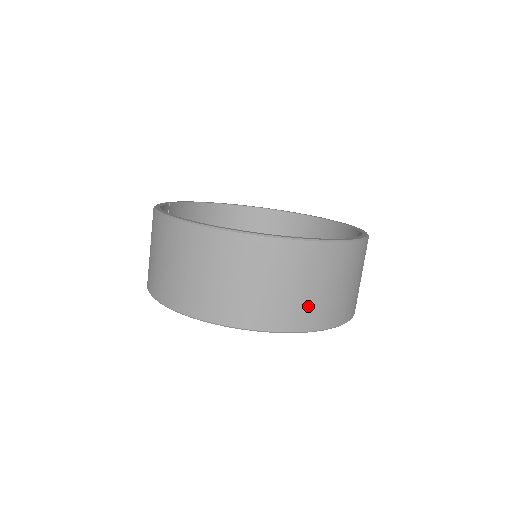
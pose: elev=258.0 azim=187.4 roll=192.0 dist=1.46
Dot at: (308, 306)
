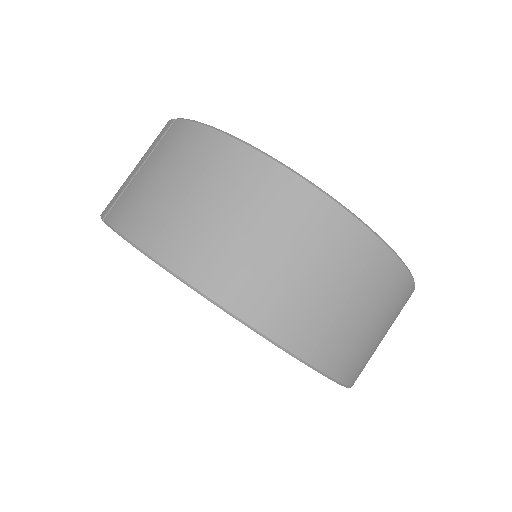
Dot at: occluded
